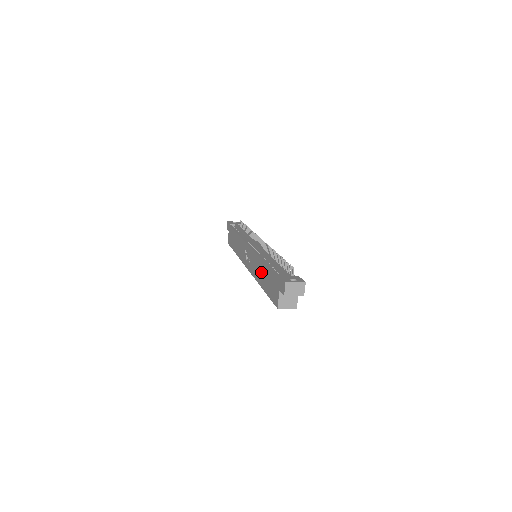
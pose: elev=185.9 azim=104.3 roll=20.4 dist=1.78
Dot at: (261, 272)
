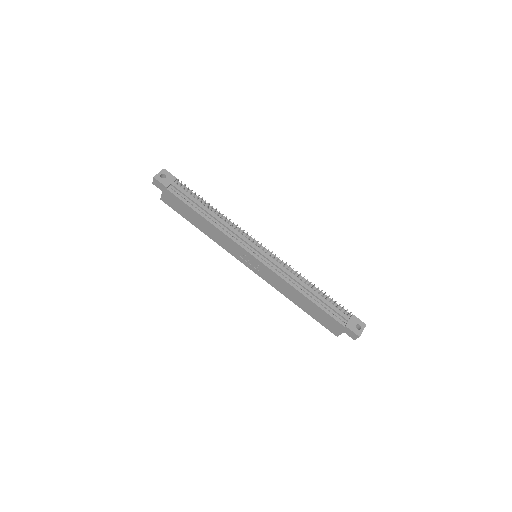
Dot at: (297, 298)
